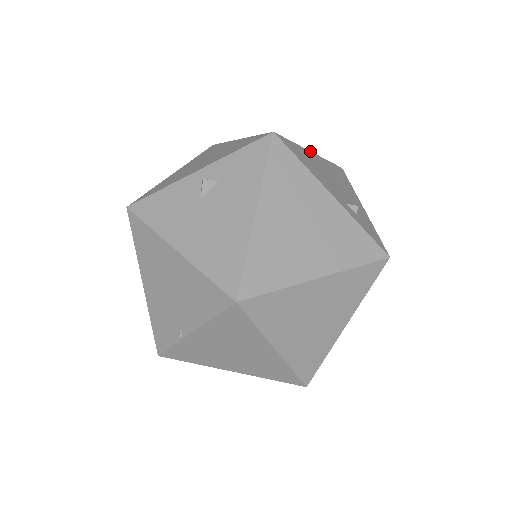
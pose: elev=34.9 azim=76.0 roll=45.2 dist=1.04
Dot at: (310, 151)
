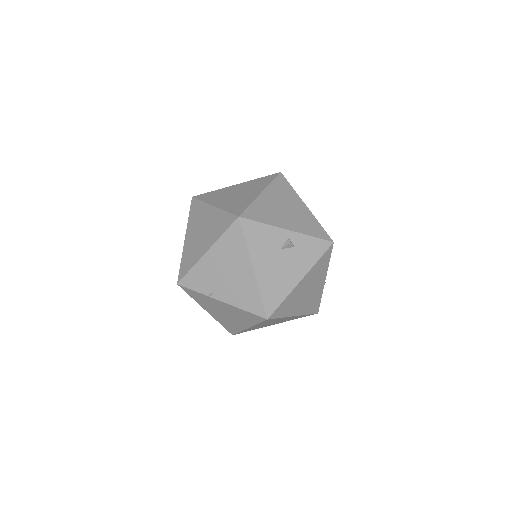
Dot at: occluded
